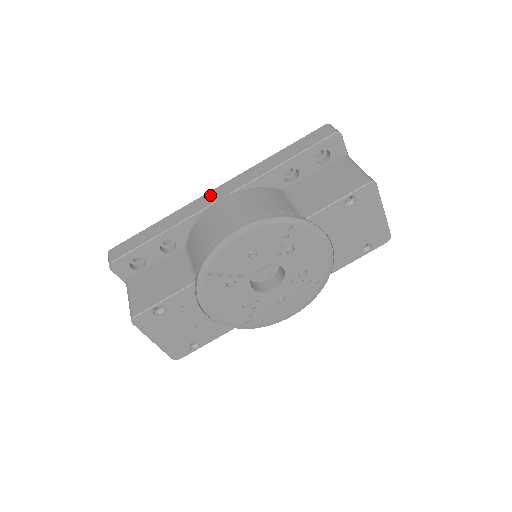
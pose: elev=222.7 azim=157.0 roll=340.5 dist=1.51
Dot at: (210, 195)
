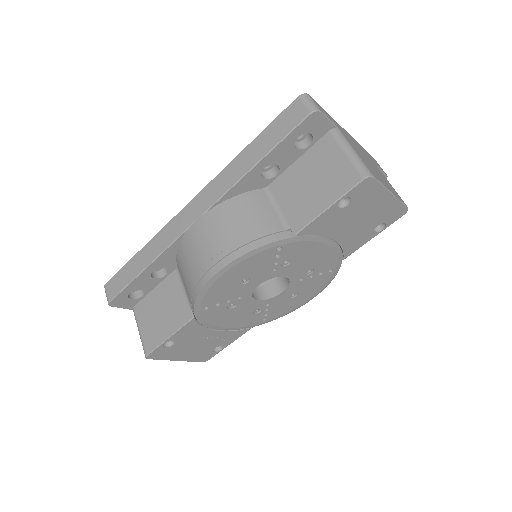
Dot at: (184, 214)
